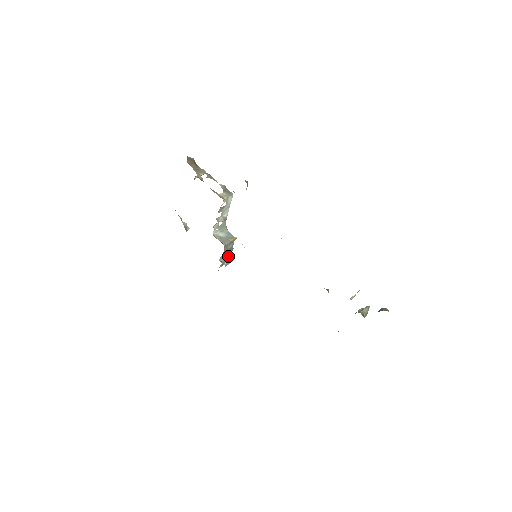
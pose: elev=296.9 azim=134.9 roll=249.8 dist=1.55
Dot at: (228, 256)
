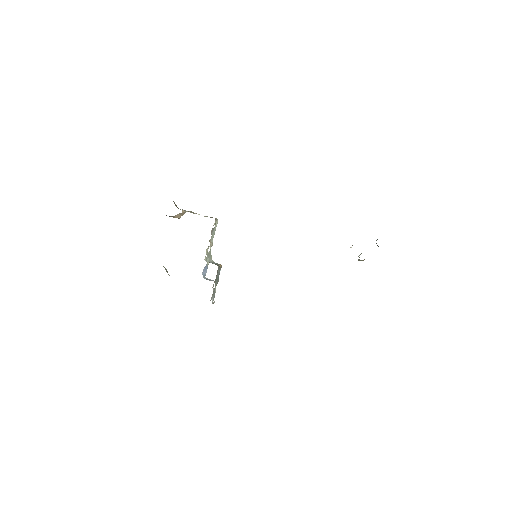
Dot at: (215, 289)
